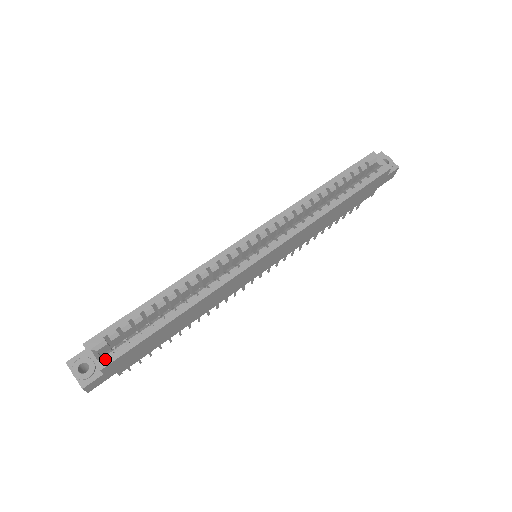
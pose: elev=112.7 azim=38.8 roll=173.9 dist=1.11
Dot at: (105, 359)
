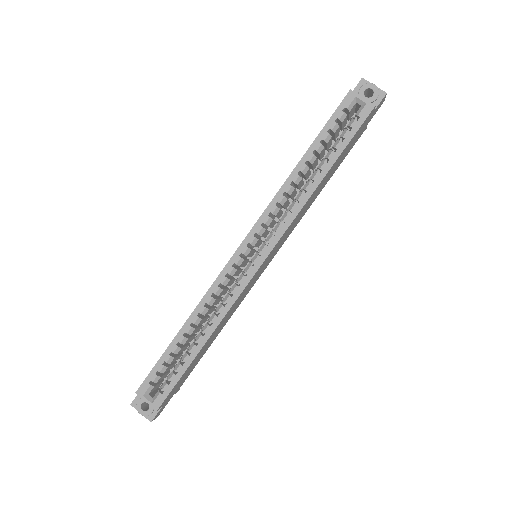
Dot at: (157, 401)
